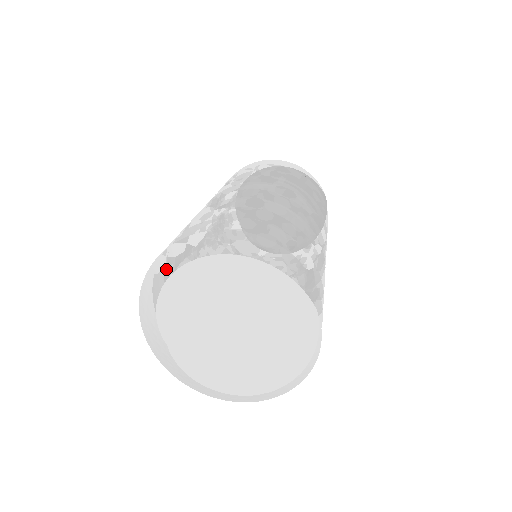
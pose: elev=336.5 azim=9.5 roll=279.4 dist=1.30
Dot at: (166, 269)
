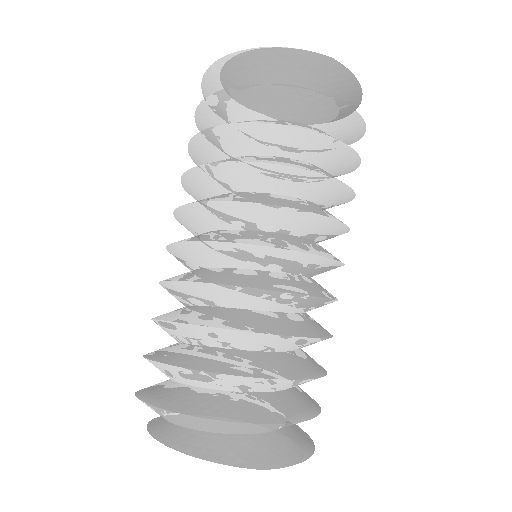
Dot at: occluded
